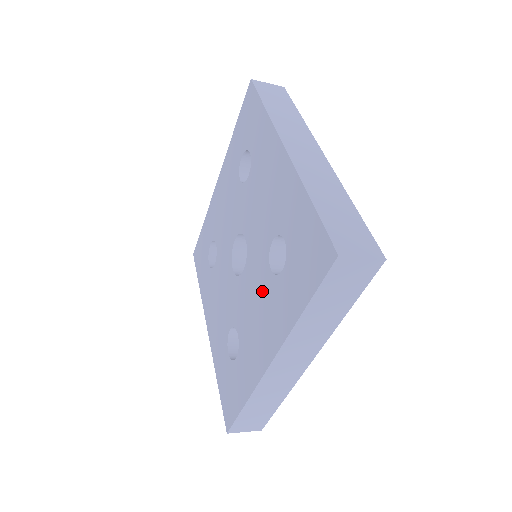
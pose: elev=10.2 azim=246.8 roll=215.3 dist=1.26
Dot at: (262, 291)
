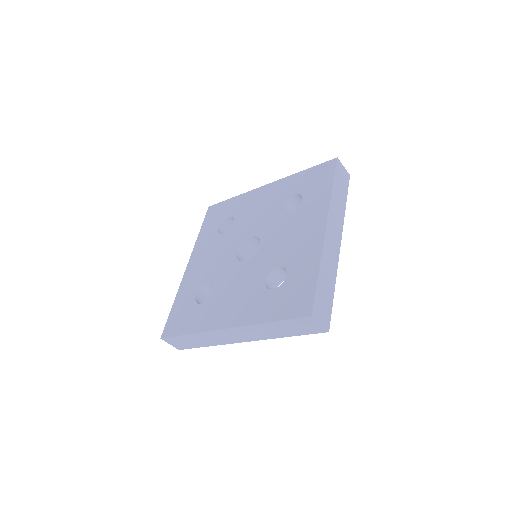
Dot at: (290, 224)
